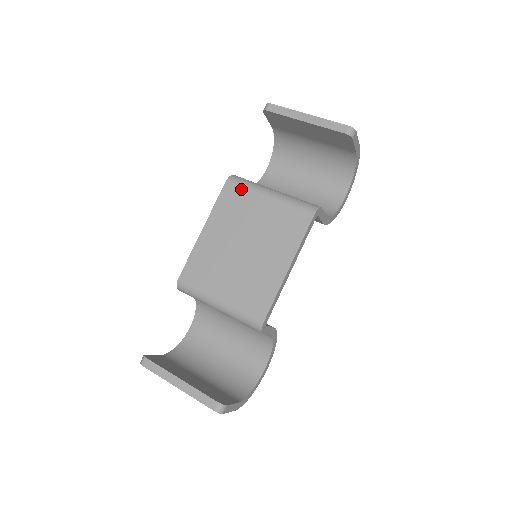
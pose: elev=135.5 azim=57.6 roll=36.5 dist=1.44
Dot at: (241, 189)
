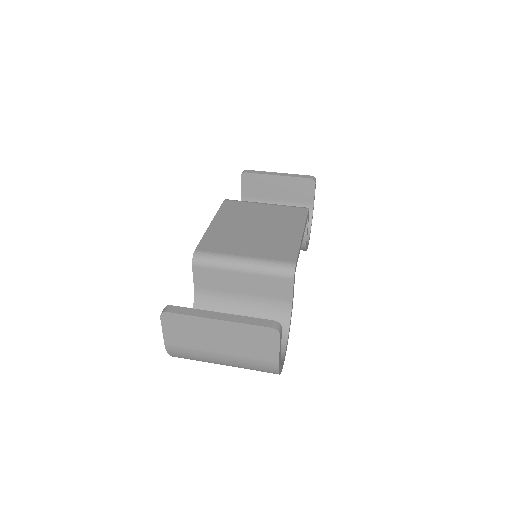
Dot at: (240, 202)
